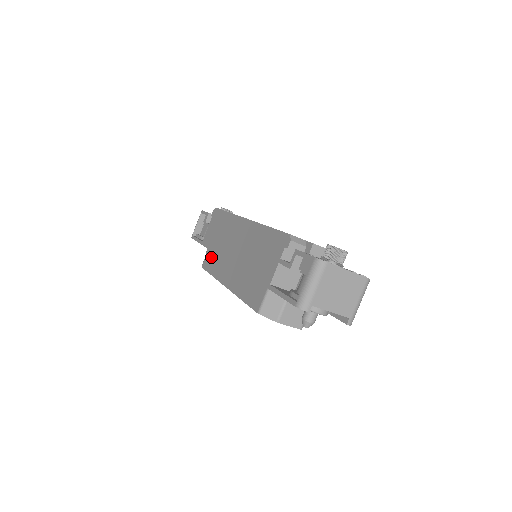
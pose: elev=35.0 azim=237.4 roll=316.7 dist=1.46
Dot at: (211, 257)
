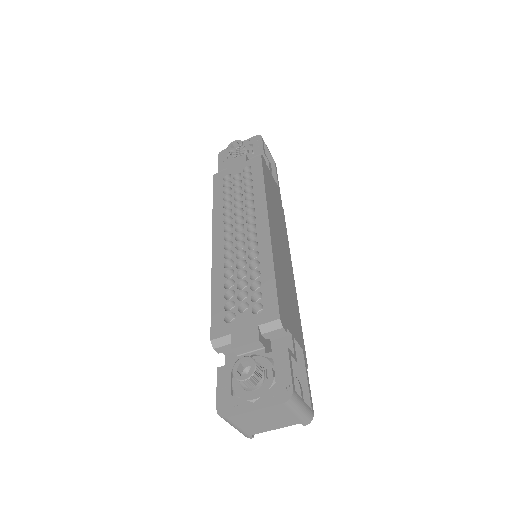
Dot at: occluded
